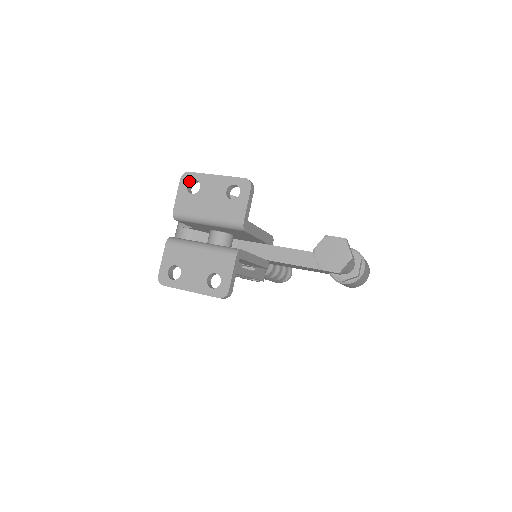
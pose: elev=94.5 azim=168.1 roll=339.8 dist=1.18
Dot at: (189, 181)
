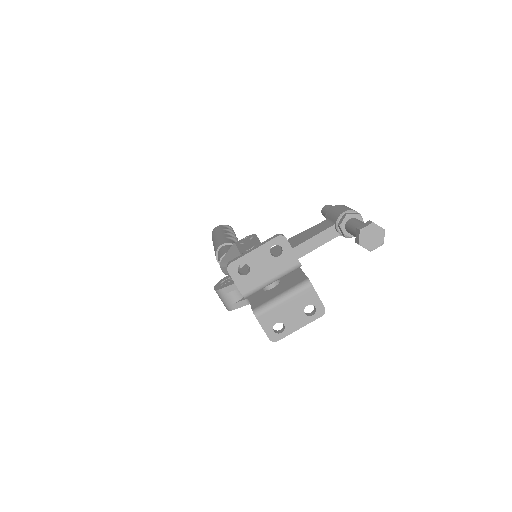
Dot at: (237, 269)
